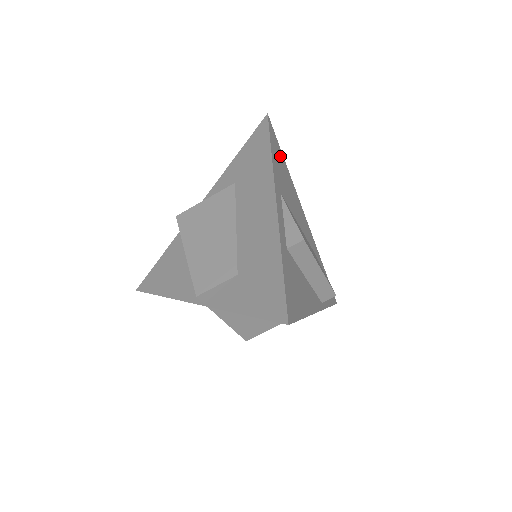
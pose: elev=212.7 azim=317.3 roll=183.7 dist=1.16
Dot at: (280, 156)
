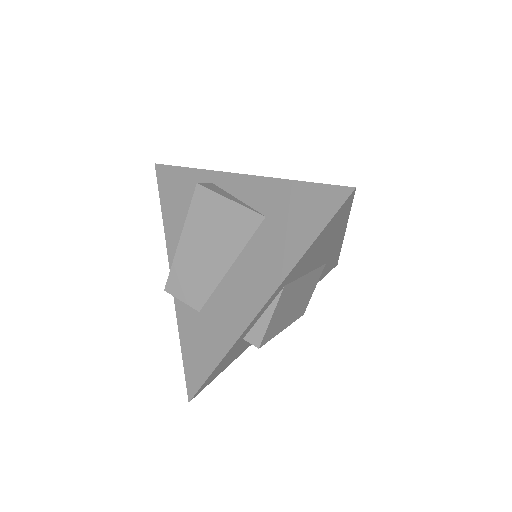
Dot at: (337, 223)
